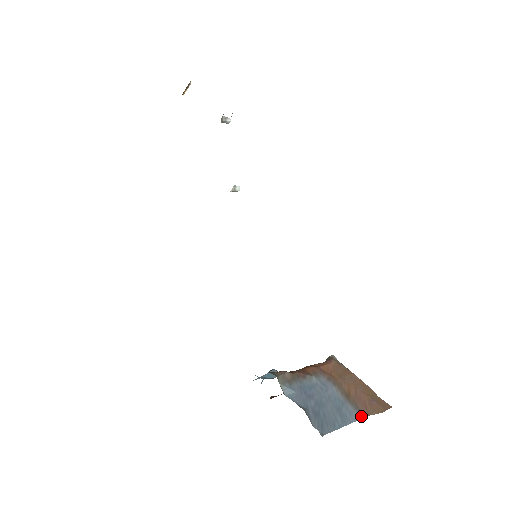
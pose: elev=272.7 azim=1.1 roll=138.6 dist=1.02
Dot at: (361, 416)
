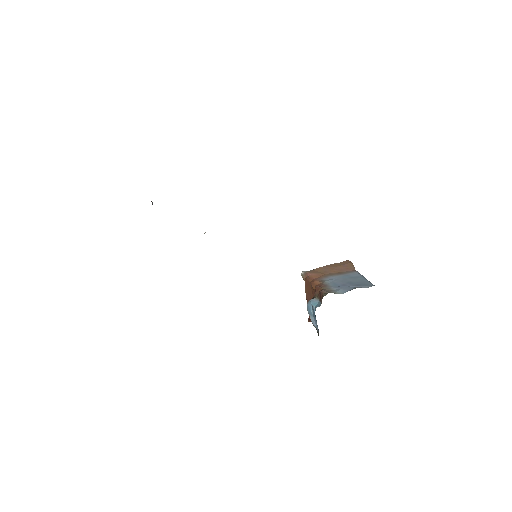
Dot at: (356, 272)
